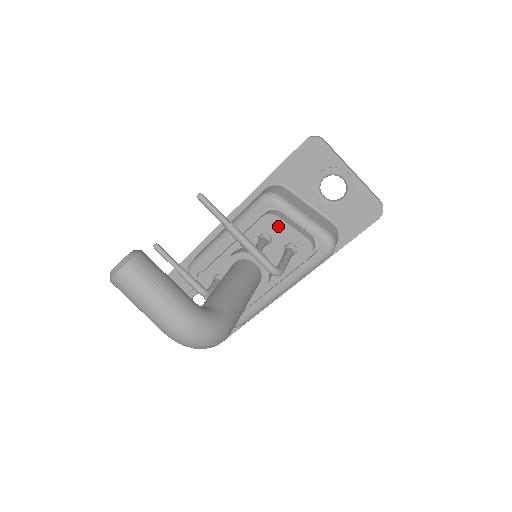
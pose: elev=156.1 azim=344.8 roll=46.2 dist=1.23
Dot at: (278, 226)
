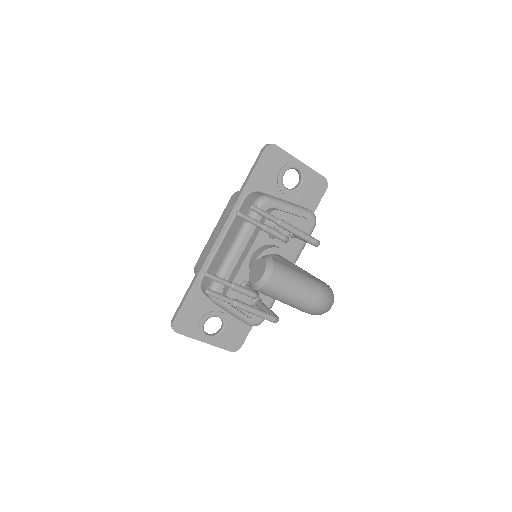
Dot at: (281, 218)
